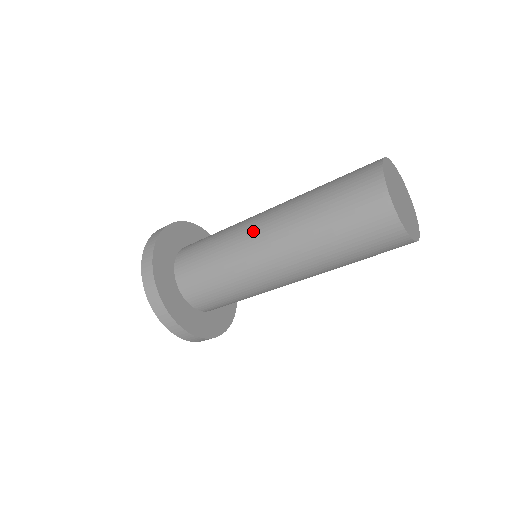
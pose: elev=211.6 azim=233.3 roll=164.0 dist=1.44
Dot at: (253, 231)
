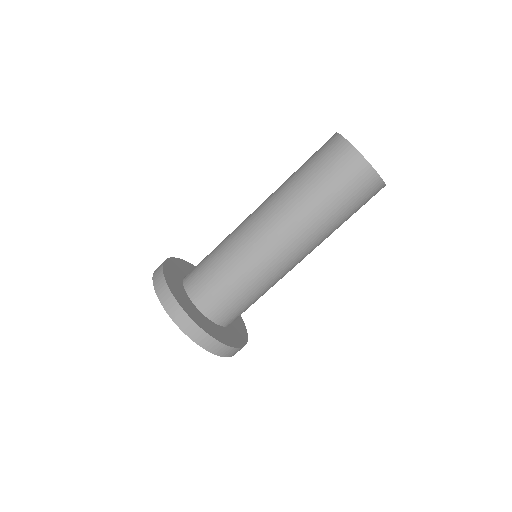
Dot at: occluded
